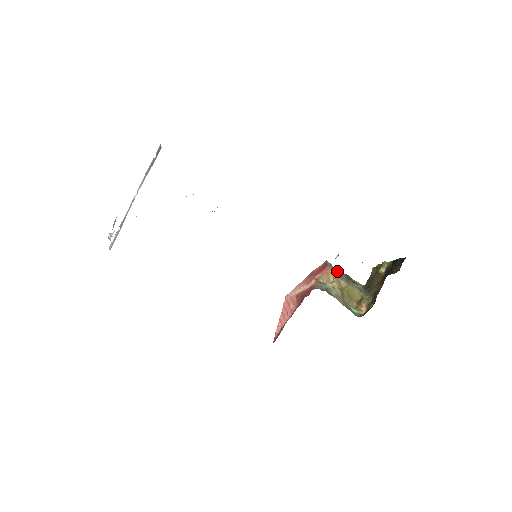
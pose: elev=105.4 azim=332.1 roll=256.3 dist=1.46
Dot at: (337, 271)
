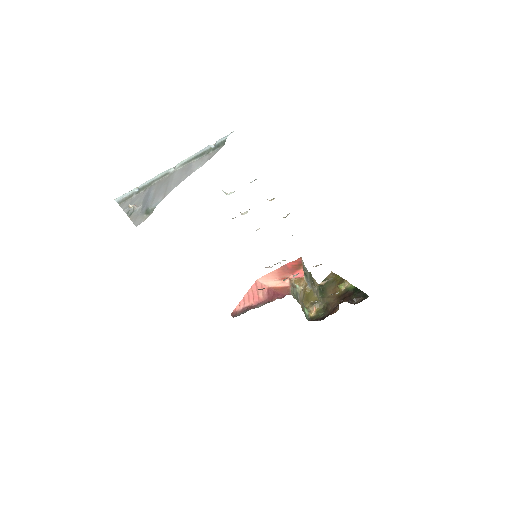
Dot at: (305, 269)
